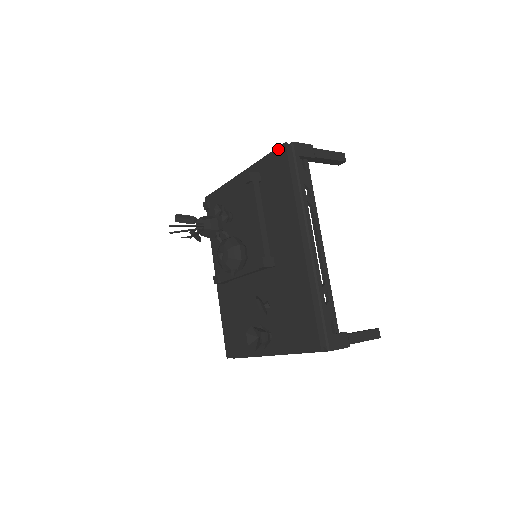
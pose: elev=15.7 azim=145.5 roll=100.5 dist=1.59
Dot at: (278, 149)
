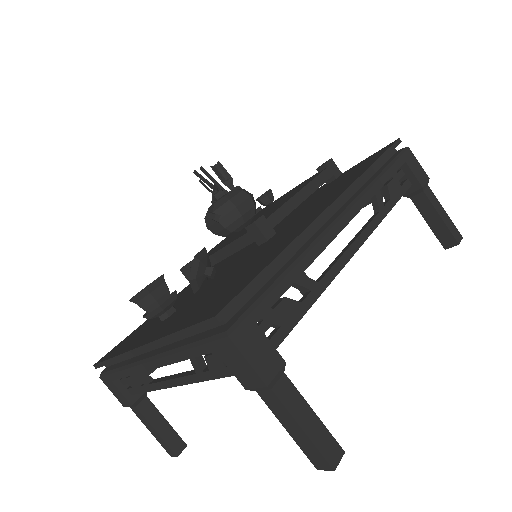
Dot at: (384, 147)
